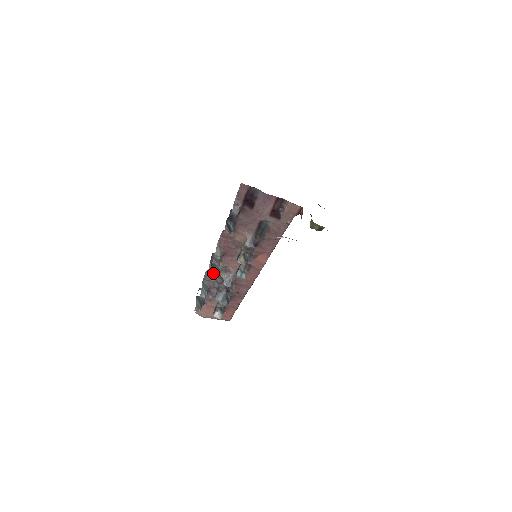
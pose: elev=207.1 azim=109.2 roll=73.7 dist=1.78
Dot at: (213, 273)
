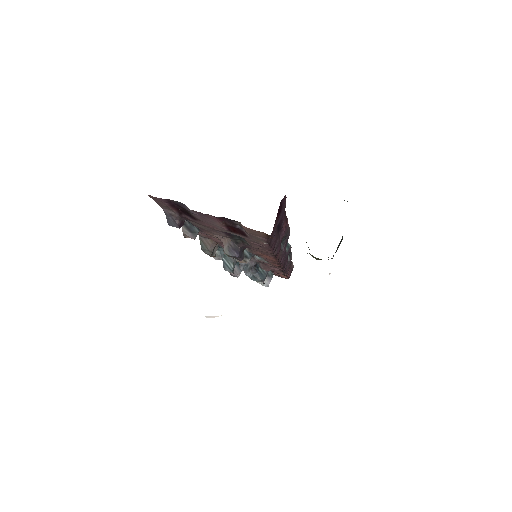
Dot at: (220, 256)
